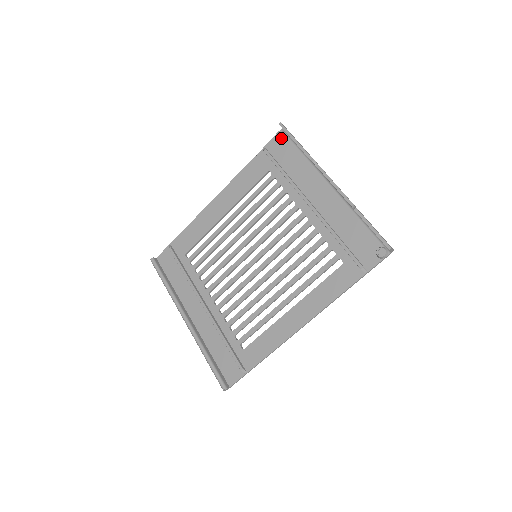
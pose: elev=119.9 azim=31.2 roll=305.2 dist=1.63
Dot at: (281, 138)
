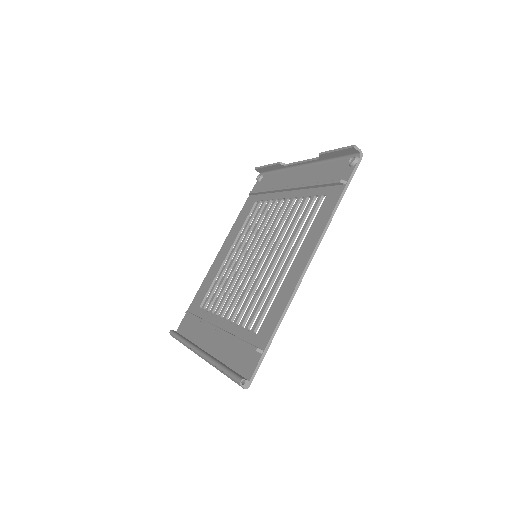
Dot at: (260, 178)
